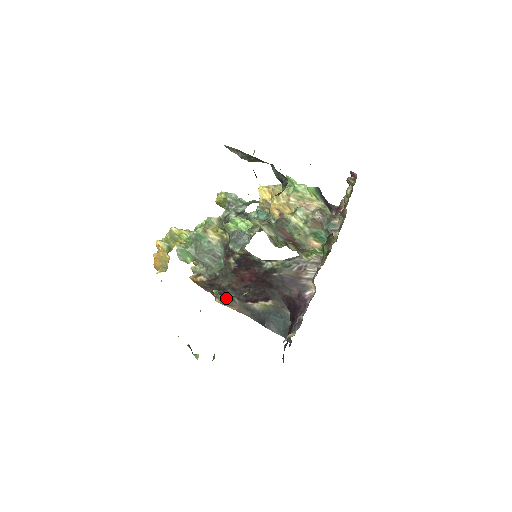
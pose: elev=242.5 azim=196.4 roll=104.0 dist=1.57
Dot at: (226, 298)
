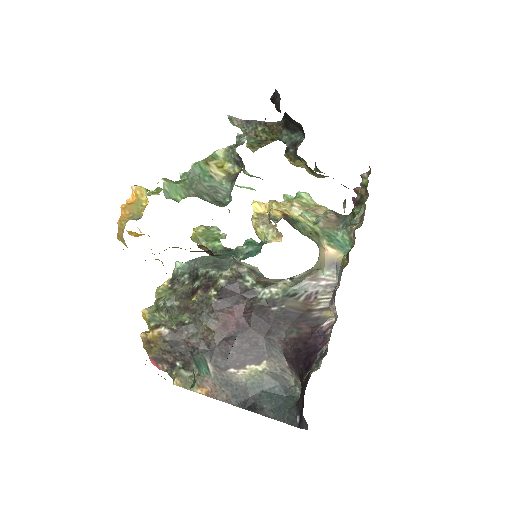
Dot at: (192, 373)
